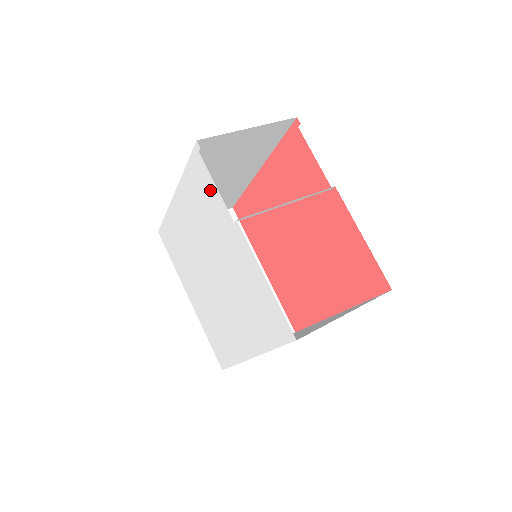
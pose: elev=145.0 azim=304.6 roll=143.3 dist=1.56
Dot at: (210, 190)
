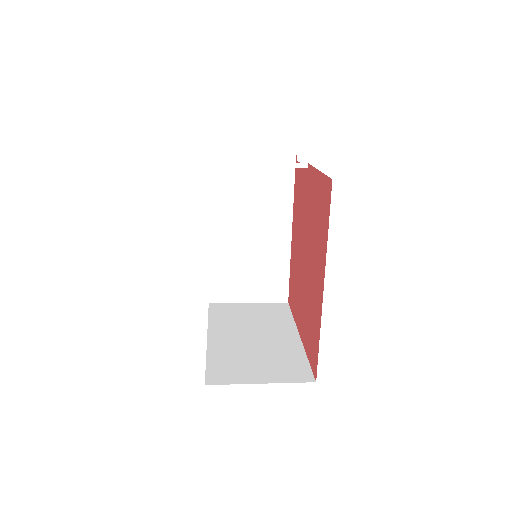
Dot at: occluded
